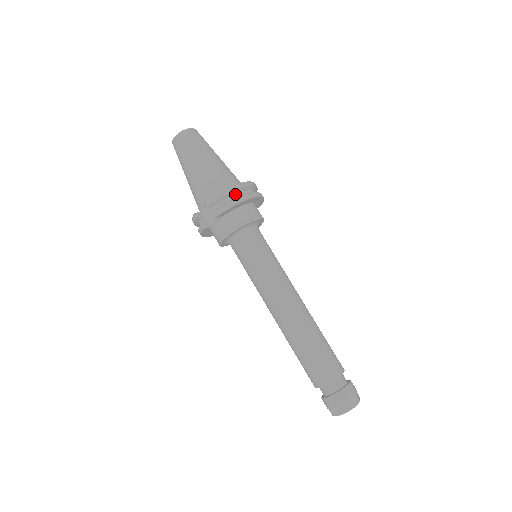
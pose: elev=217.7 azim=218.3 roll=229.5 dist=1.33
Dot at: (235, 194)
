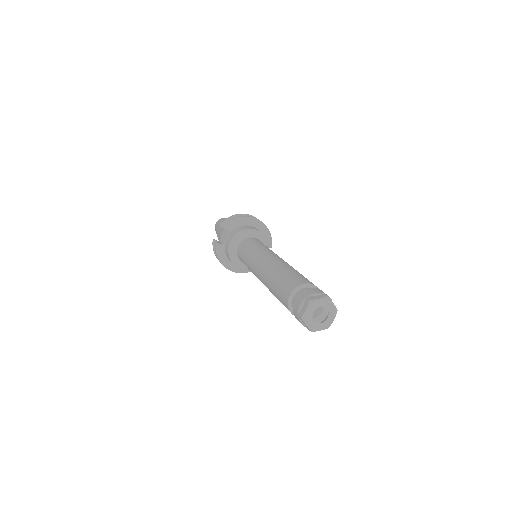
Dot at: occluded
